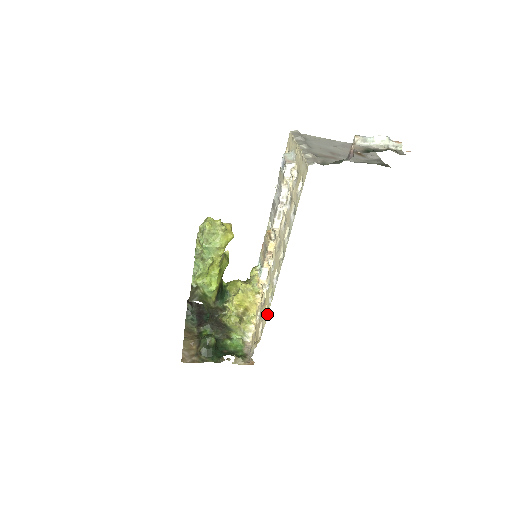
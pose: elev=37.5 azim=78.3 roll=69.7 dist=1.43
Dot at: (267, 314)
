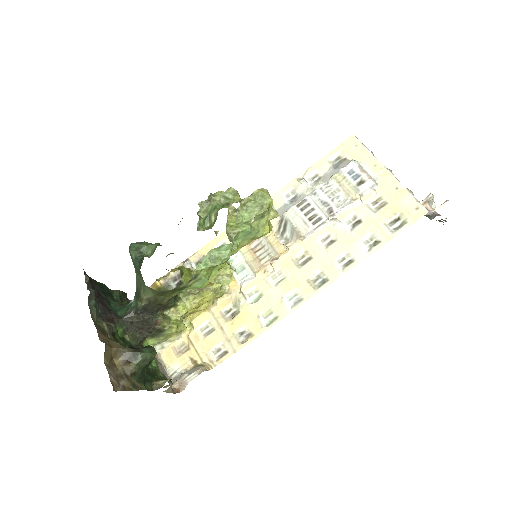
Dot at: (252, 337)
